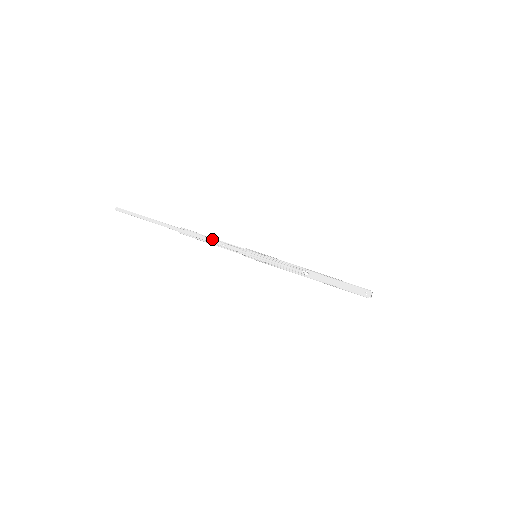
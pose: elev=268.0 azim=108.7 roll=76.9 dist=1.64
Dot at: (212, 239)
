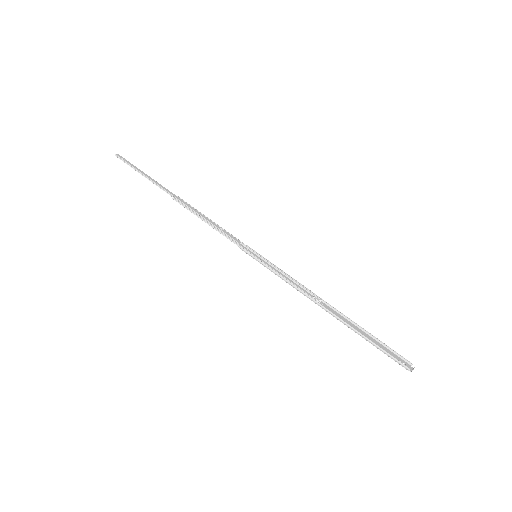
Dot at: (209, 219)
